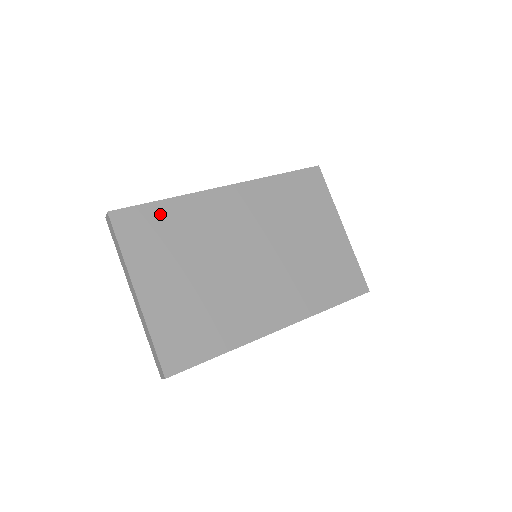
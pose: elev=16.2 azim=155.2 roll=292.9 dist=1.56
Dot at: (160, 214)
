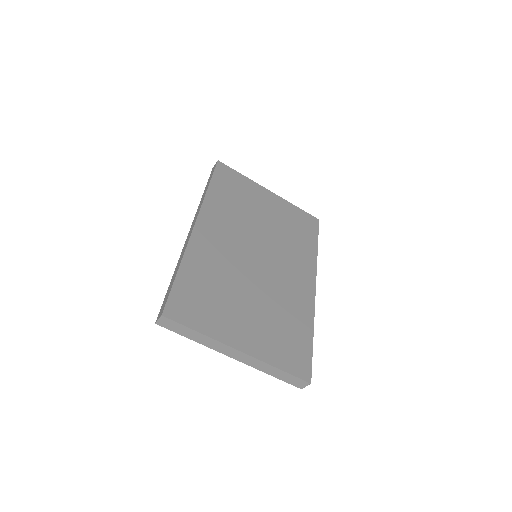
Dot at: (188, 283)
